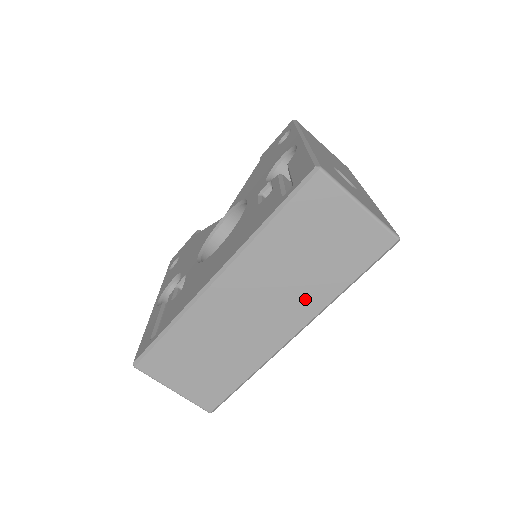
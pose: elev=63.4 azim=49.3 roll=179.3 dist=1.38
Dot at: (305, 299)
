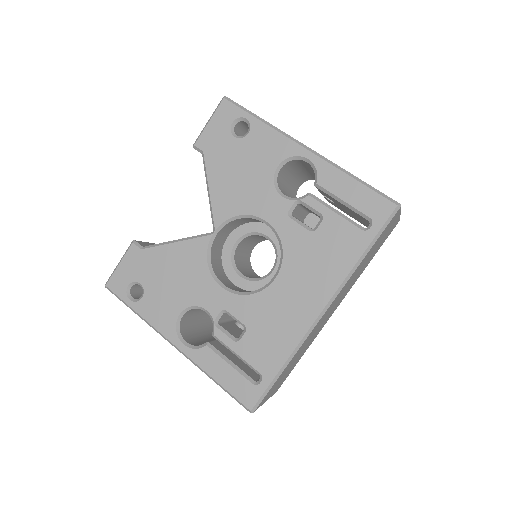
Dot at: occluded
